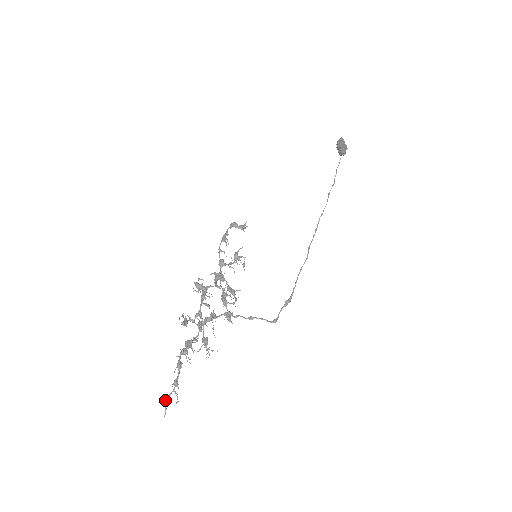
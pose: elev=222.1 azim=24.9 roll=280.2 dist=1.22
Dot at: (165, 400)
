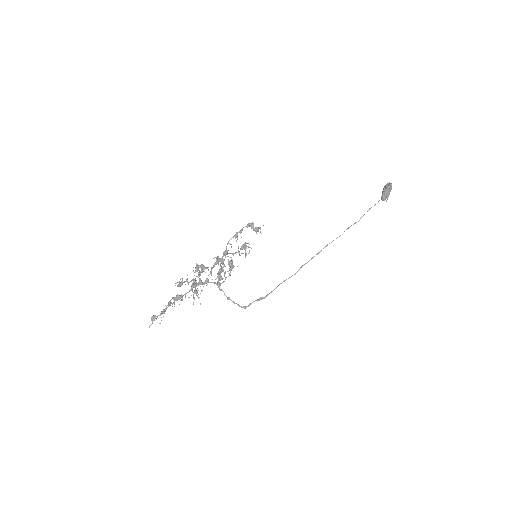
Dot at: (153, 318)
